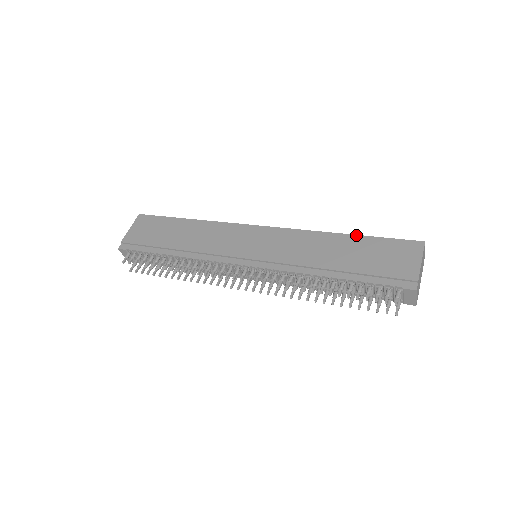
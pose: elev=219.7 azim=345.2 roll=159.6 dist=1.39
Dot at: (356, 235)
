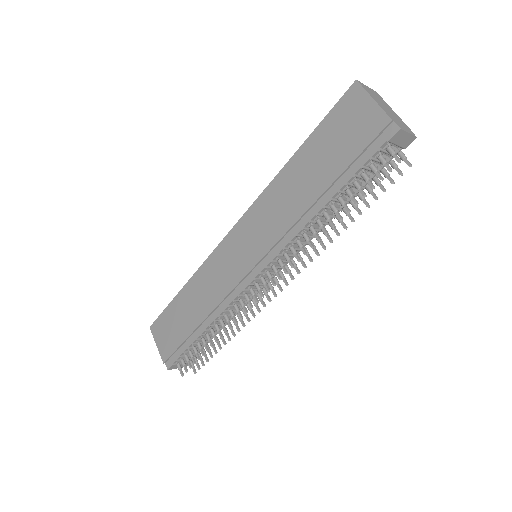
Dot at: (300, 147)
